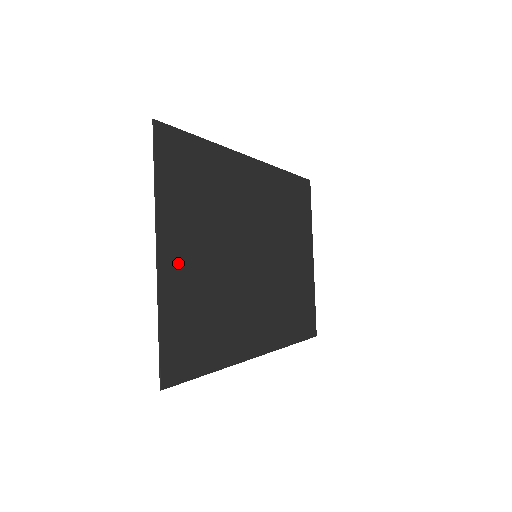
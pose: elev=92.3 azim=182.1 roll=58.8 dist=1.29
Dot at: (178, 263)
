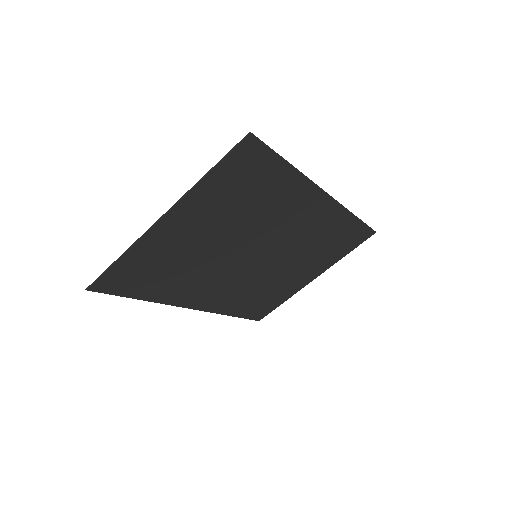
Dot at: (174, 231)
